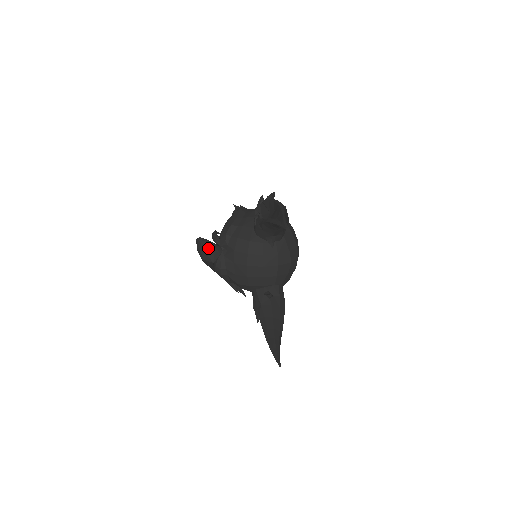
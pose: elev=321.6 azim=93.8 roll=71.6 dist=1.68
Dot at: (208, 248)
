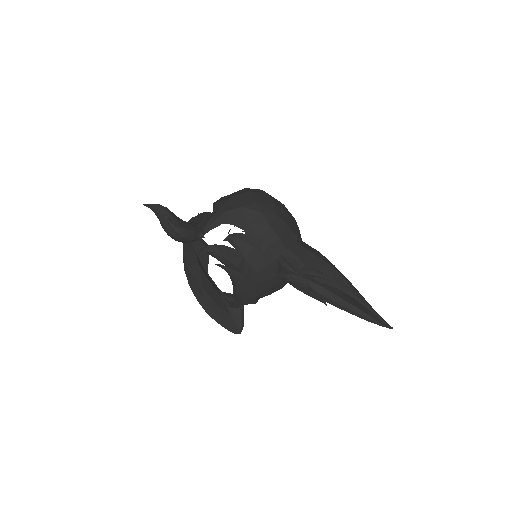
Dot at: occluded
